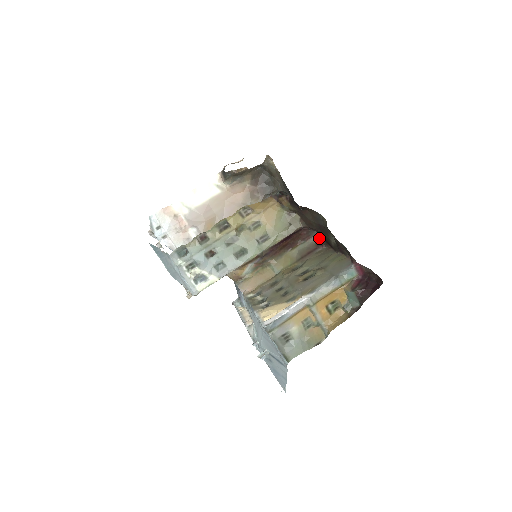
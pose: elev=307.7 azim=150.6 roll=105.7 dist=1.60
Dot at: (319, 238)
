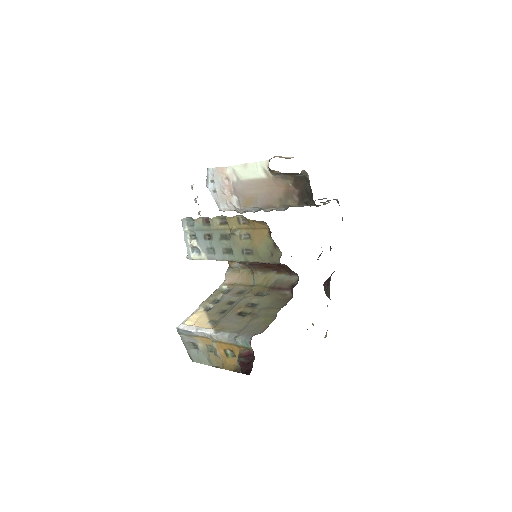
Dot at: (297, 281)
